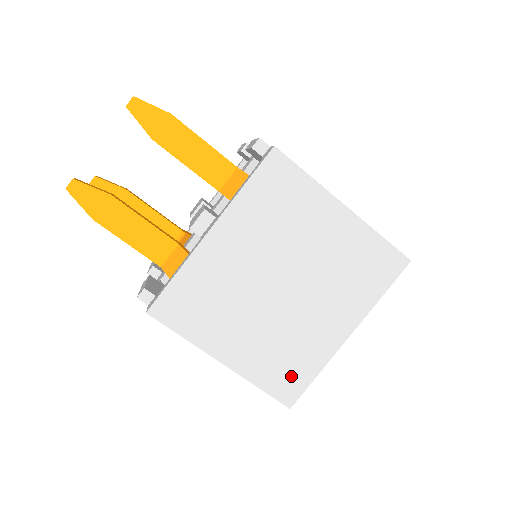
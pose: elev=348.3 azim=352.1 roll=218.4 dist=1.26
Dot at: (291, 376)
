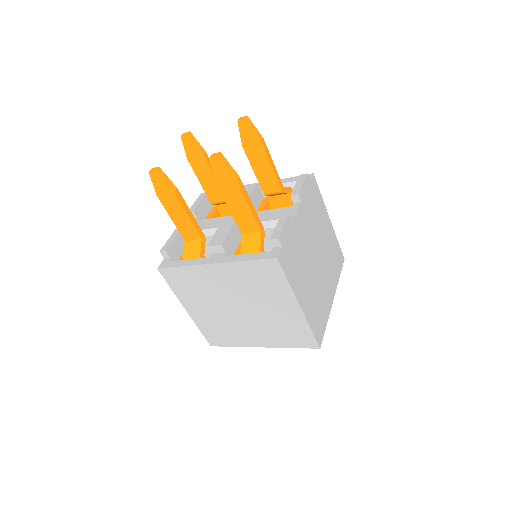
Dot at: (219, 338)
